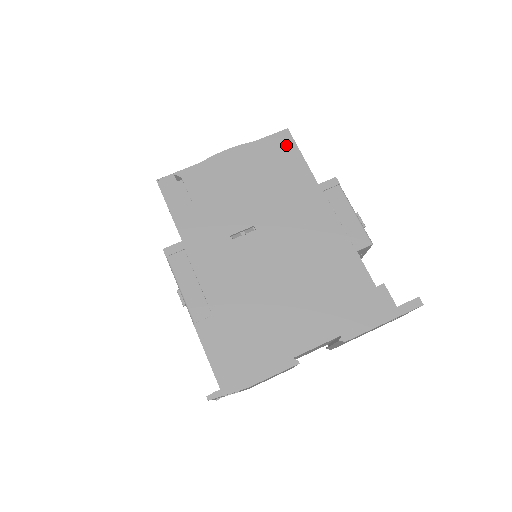
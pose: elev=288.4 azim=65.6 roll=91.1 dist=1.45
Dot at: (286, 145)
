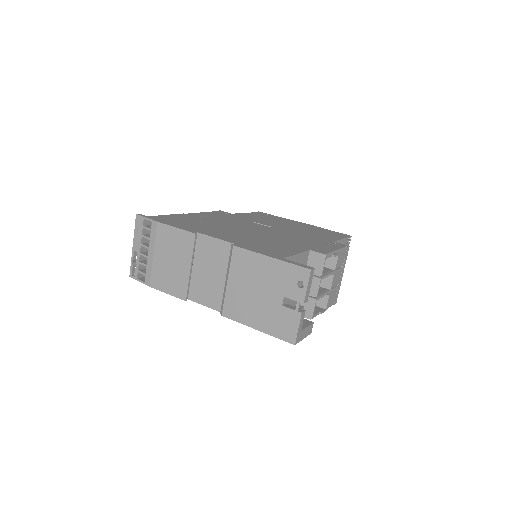
Dot at: (340, 235)
